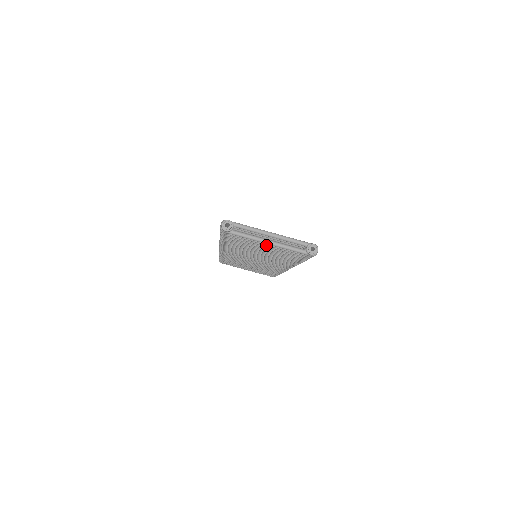
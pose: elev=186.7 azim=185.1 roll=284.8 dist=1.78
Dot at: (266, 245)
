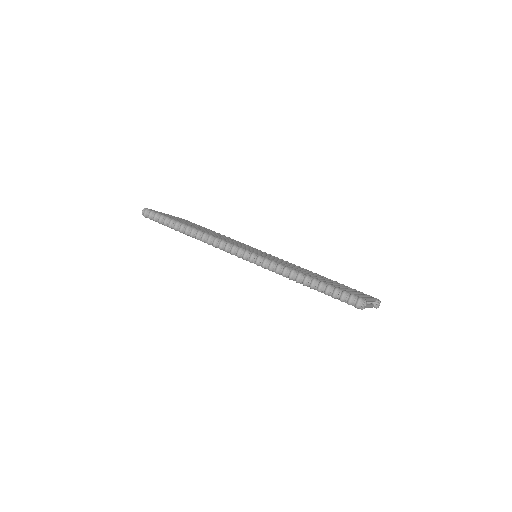
Dot at: occluded
